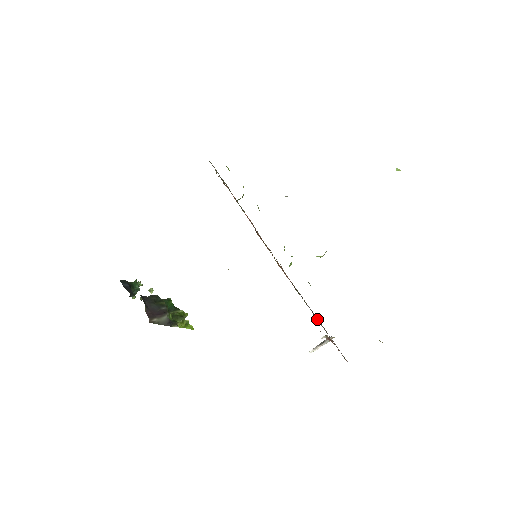
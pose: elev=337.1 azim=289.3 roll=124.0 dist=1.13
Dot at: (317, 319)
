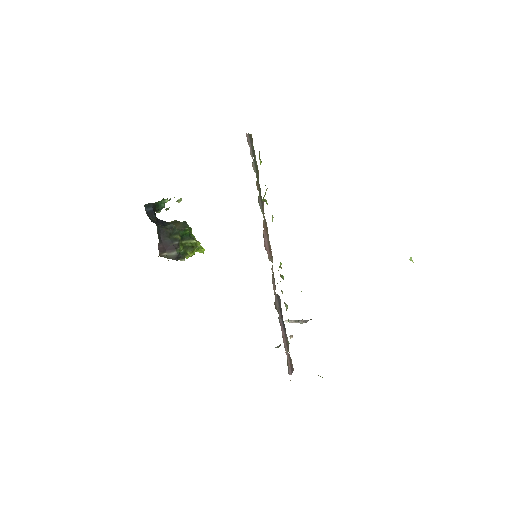
Dot at: (282, 334)
